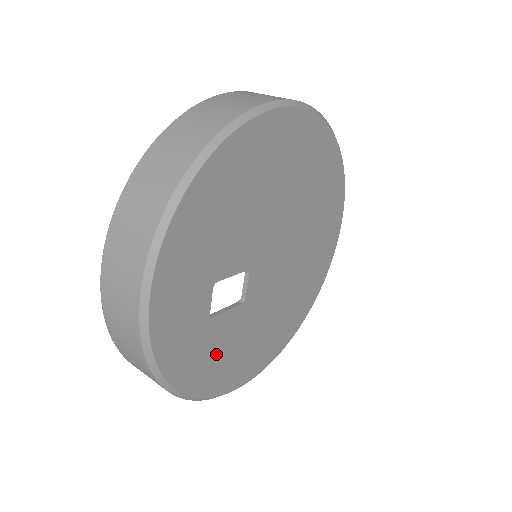
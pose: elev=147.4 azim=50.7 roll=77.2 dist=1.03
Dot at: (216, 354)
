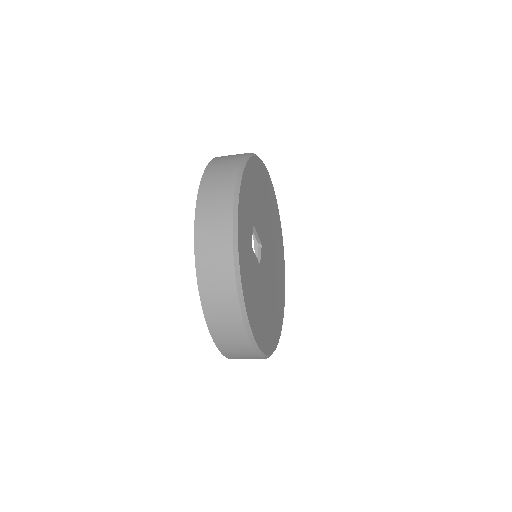
Dot at: (251, 282)
